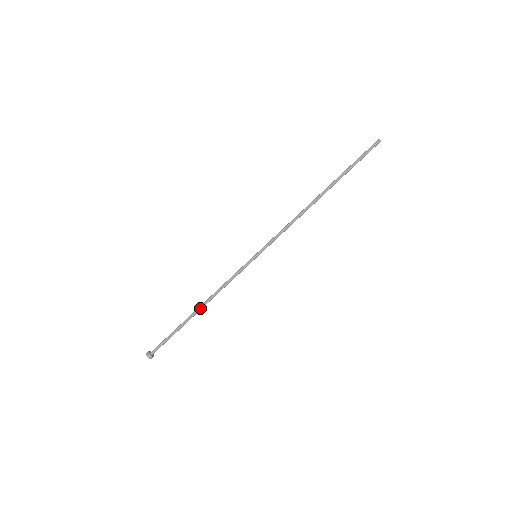
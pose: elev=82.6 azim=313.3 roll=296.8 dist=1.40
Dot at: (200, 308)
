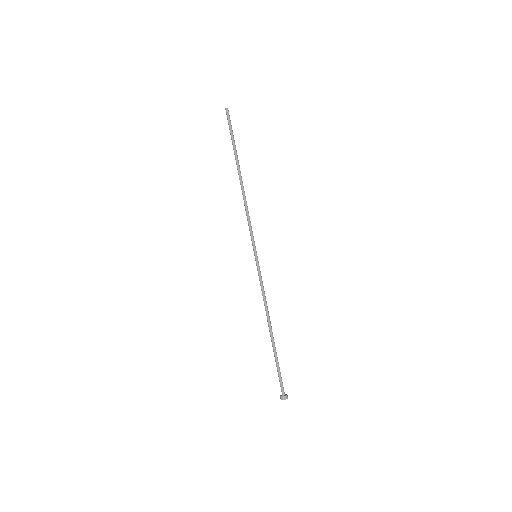
Dot at: (269, 328)
